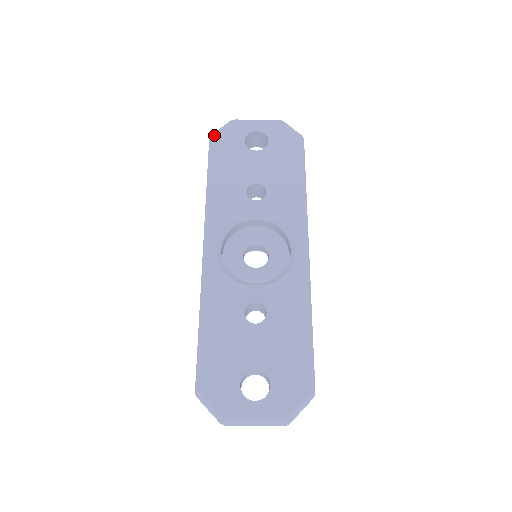
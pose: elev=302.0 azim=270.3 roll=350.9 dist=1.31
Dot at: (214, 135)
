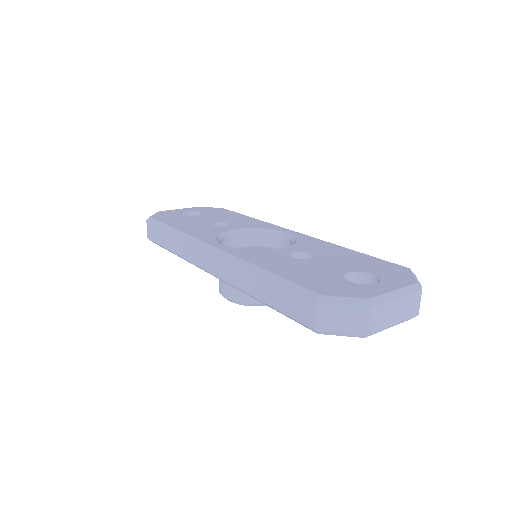
Dot at: (151, 216)
